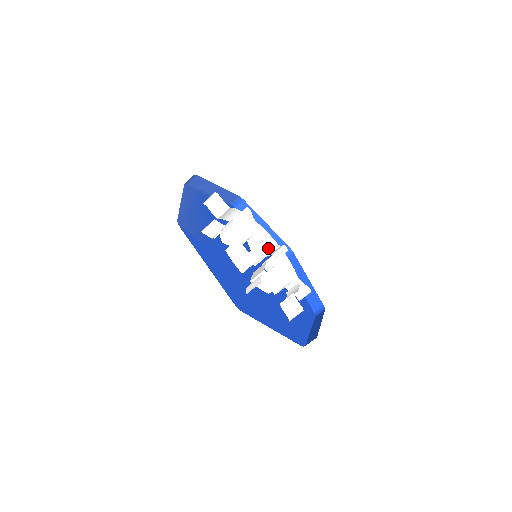
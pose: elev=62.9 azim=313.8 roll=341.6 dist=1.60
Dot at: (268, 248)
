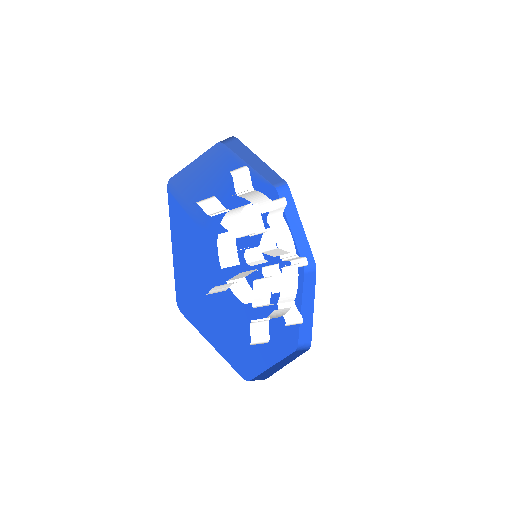
Dot at: (281, 253)
